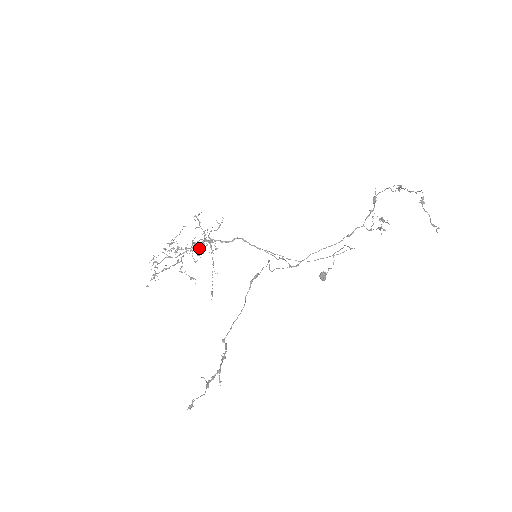
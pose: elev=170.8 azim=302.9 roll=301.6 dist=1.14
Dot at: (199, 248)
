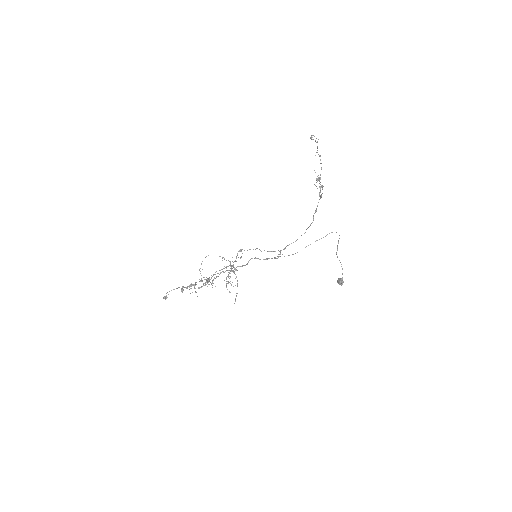
Dot at: occluded
